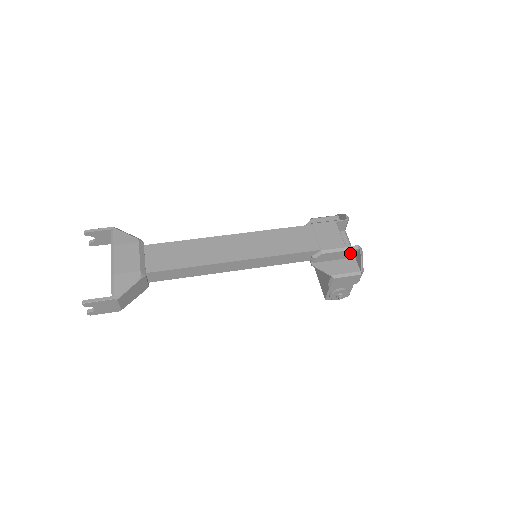
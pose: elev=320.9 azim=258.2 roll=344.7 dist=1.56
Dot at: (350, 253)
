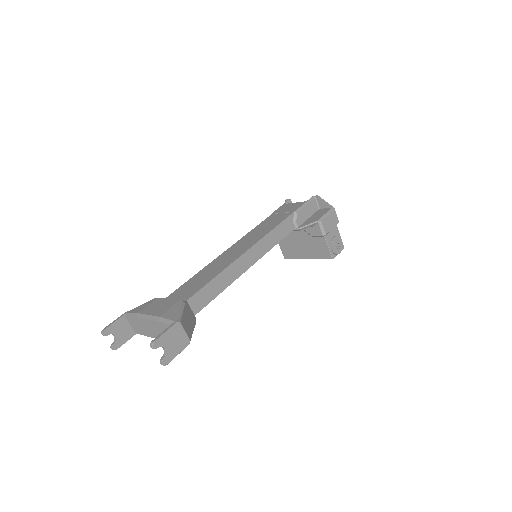
Dot at: (313, 205)
